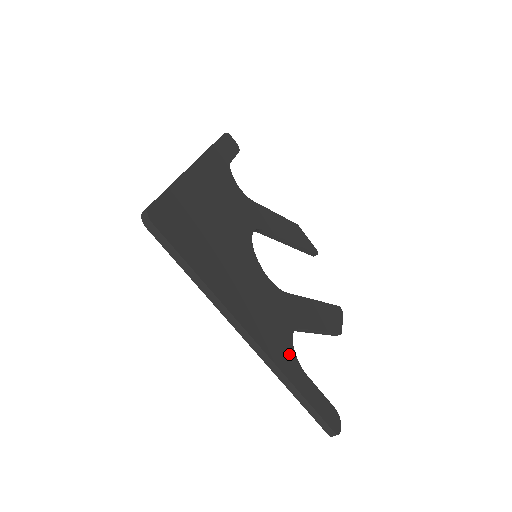
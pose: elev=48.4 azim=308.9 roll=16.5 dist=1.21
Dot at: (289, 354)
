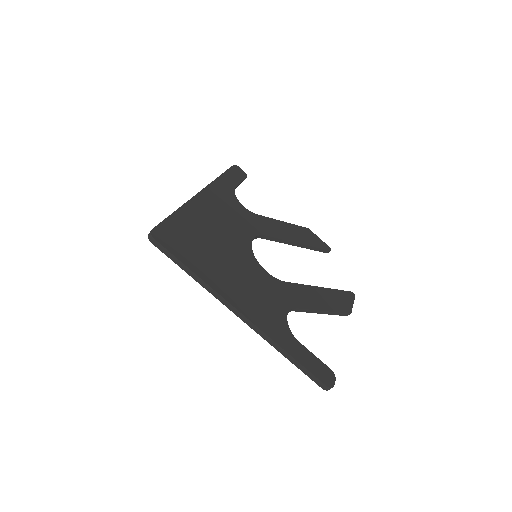
Dot at: (281, 327)
